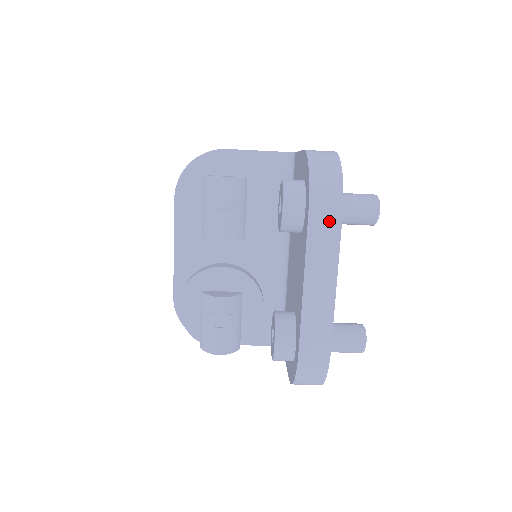
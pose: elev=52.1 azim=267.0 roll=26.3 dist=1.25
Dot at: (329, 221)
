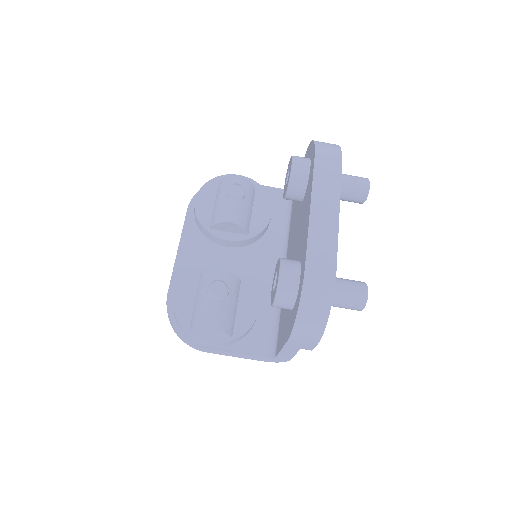
Dot at: (331, 164)
